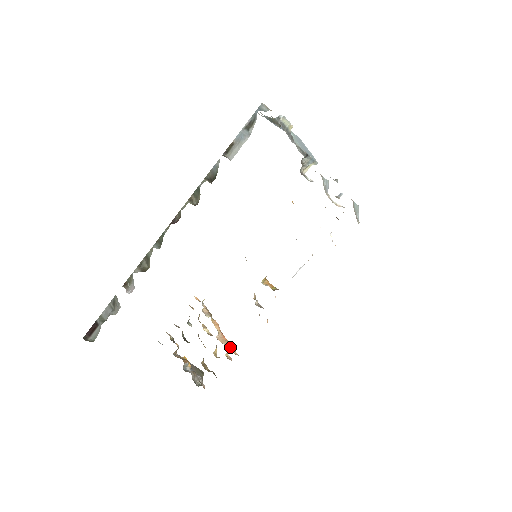
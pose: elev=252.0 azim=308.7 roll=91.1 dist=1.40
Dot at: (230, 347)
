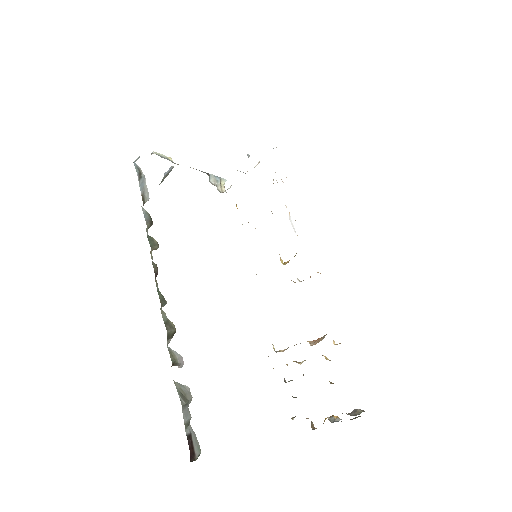
Dot at: occluded
